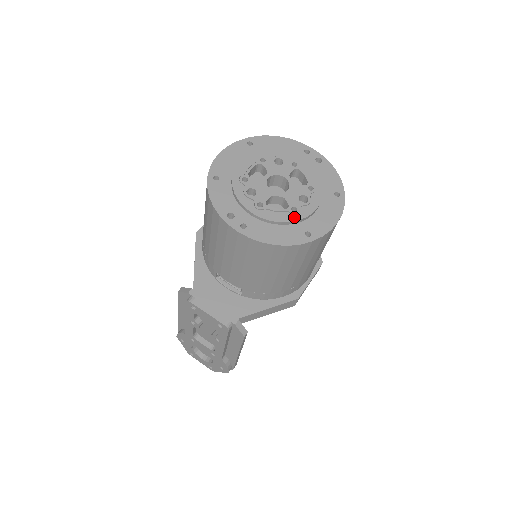
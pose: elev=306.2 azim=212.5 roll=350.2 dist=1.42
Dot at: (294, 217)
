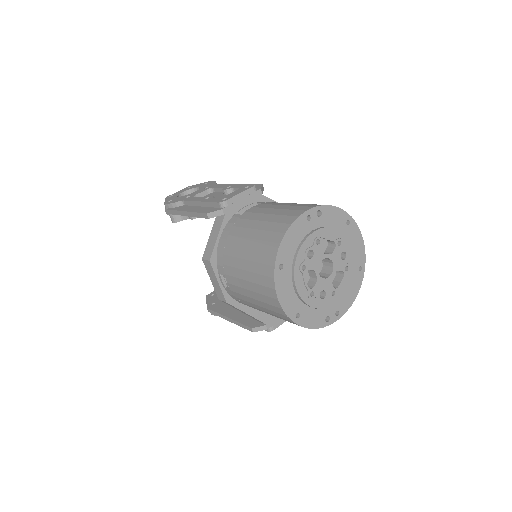
Dot at: (350, 273)
